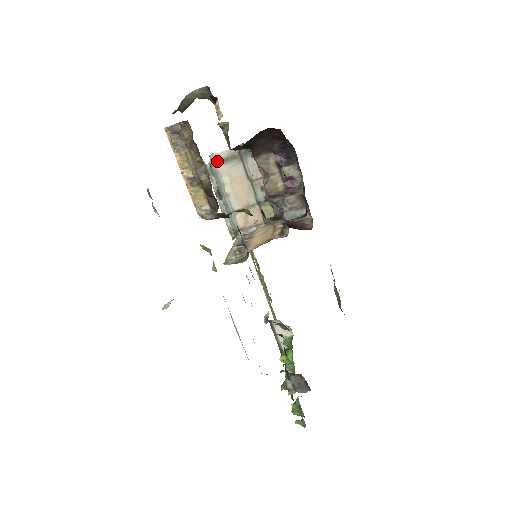
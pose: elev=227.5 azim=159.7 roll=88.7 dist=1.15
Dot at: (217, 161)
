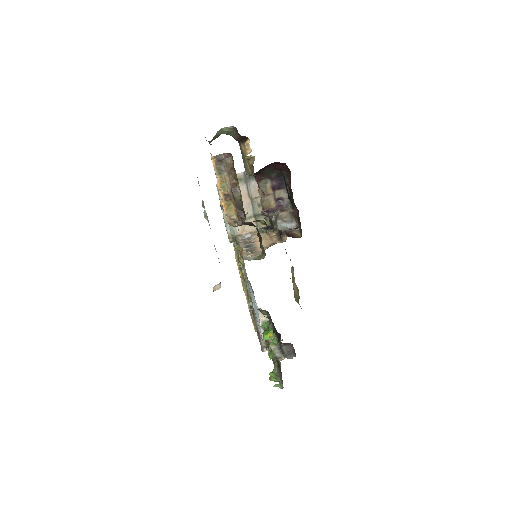
Dot at: occluded
